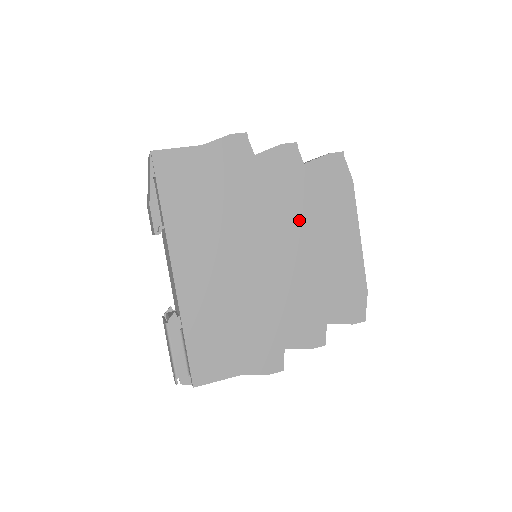
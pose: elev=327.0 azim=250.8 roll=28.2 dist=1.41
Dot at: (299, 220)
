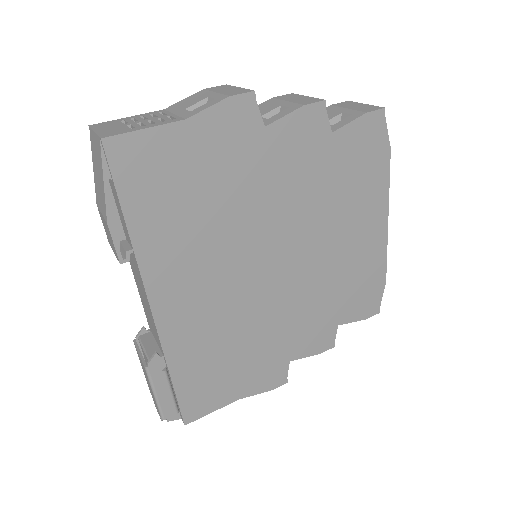
Dot at: (318, 212)
